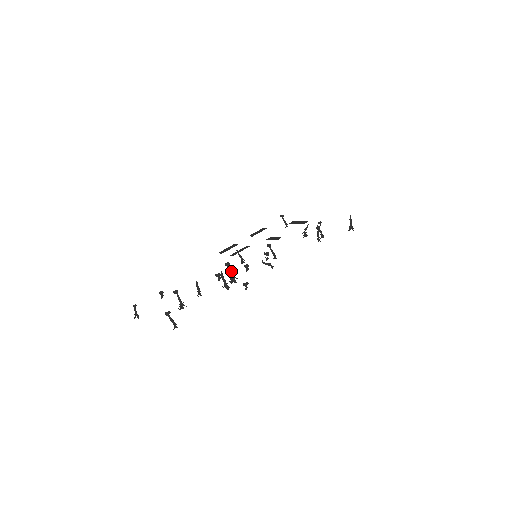
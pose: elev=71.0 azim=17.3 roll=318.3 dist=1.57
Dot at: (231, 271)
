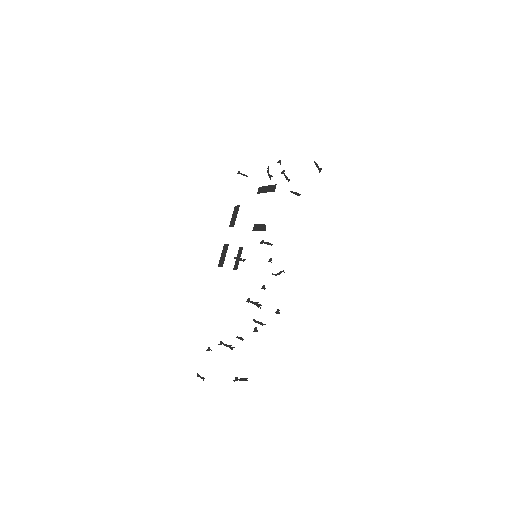
Dot at: (254, 303)
